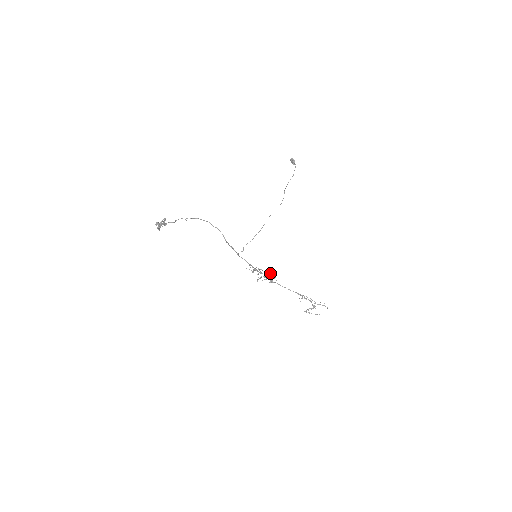
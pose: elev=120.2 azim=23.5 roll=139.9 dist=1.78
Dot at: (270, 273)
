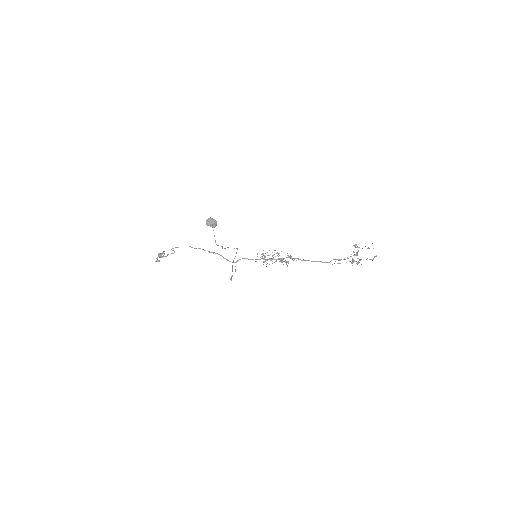
Dot at: occluded
